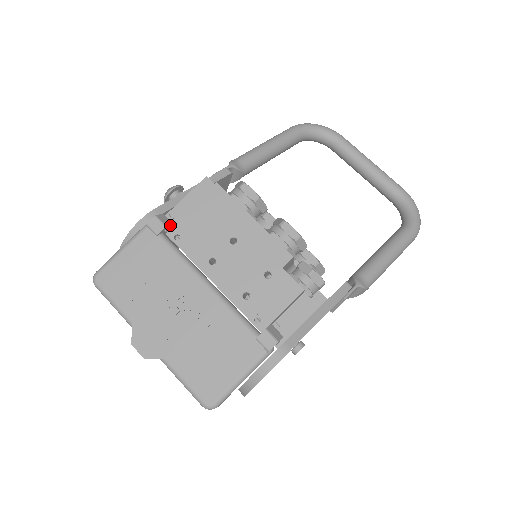
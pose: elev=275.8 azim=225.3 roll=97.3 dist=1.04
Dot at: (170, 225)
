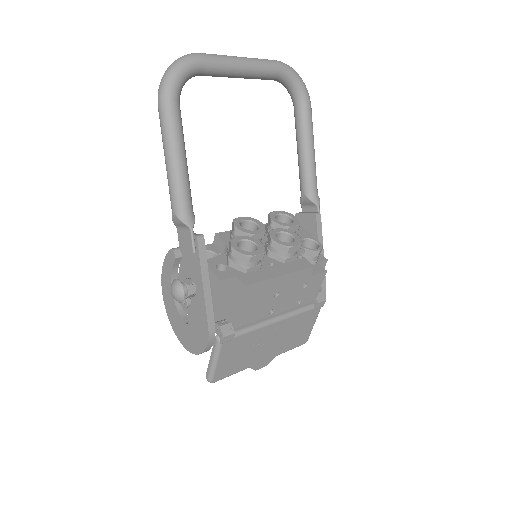
Dot at: (232, 327)
